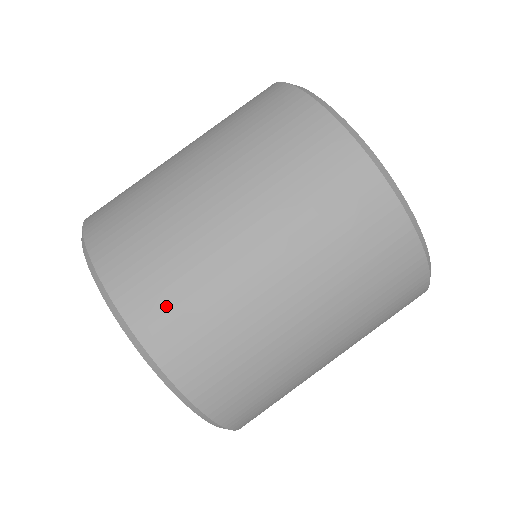
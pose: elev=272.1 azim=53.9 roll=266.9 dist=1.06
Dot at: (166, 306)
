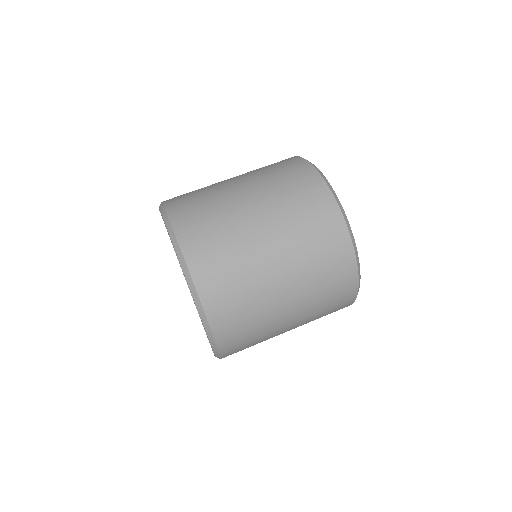
Dot at: occluded
